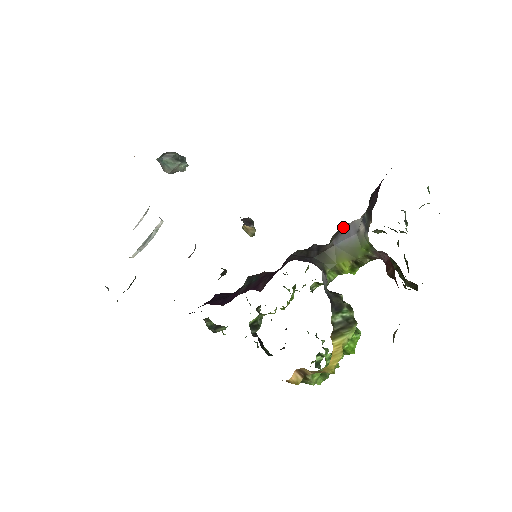
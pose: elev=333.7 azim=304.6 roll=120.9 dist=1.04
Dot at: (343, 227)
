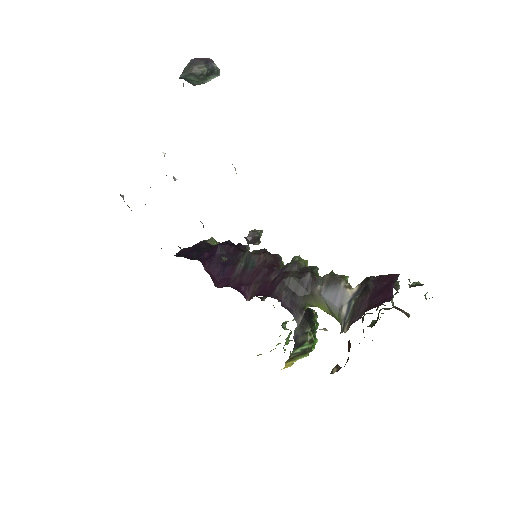
Dot at: (336, 282)
